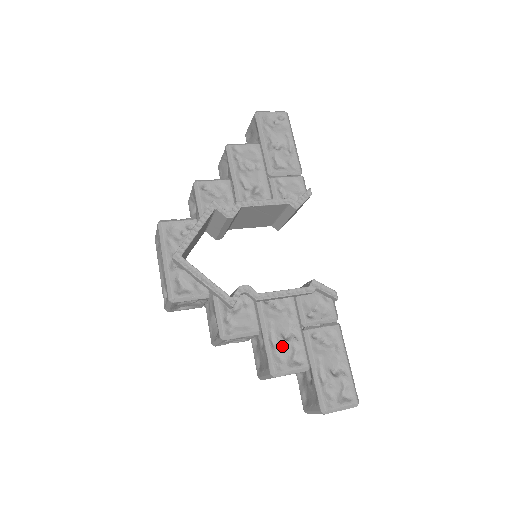
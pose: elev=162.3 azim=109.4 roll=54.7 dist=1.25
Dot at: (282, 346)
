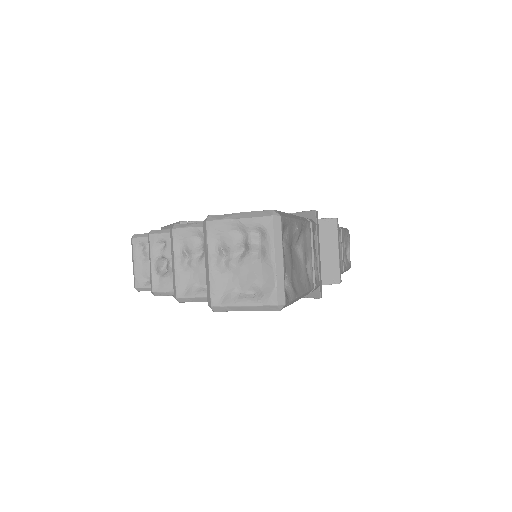
Dot at: occluded
